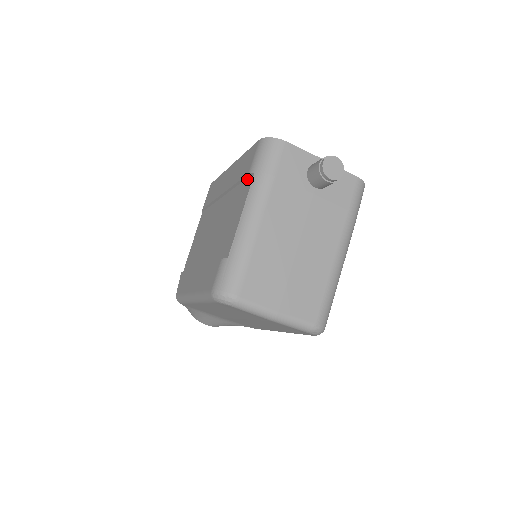
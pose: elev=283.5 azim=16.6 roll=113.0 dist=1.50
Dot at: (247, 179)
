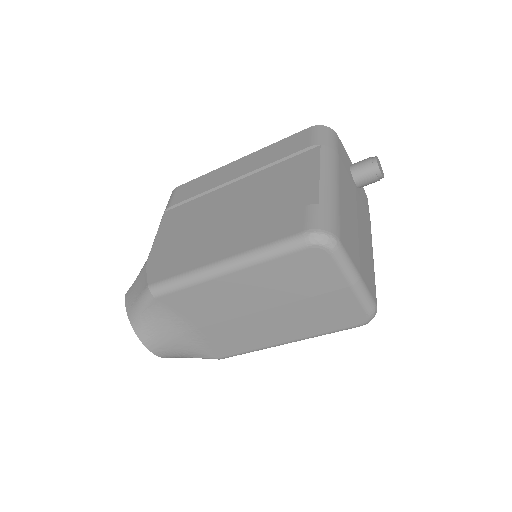
Dot at: (304, 153)
